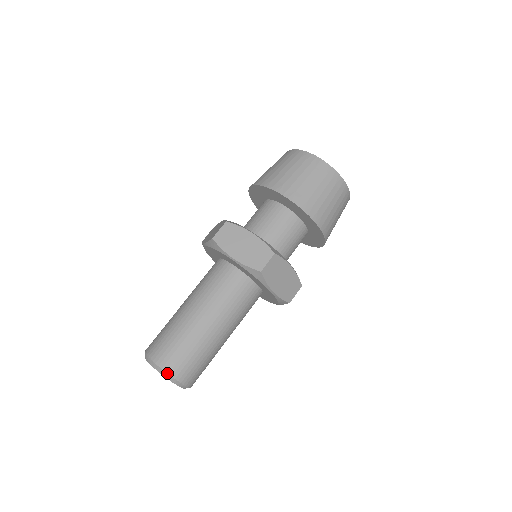
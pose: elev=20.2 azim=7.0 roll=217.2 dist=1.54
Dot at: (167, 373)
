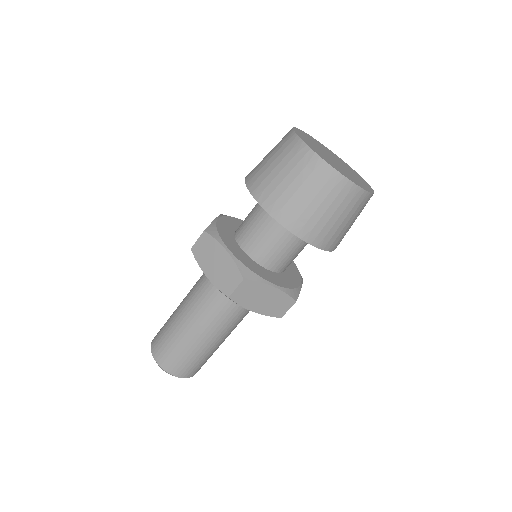
Dot at: (162, 368)
